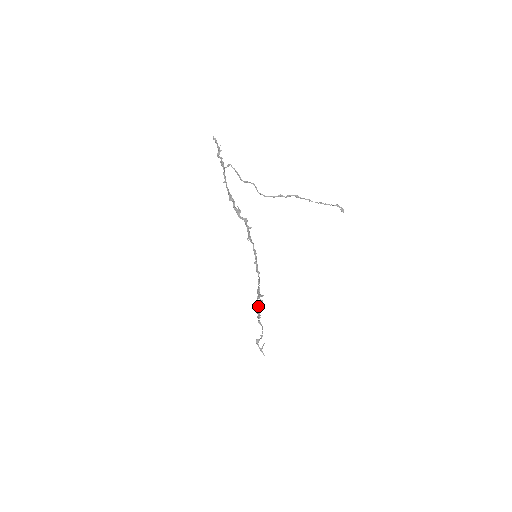
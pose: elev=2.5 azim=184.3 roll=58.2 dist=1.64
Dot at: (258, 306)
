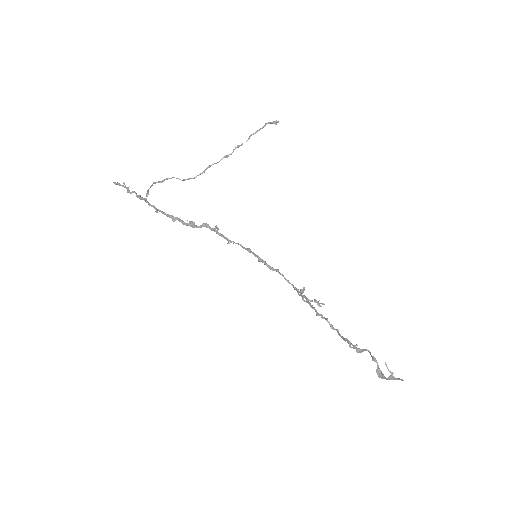
Dot at: (329, 324)
